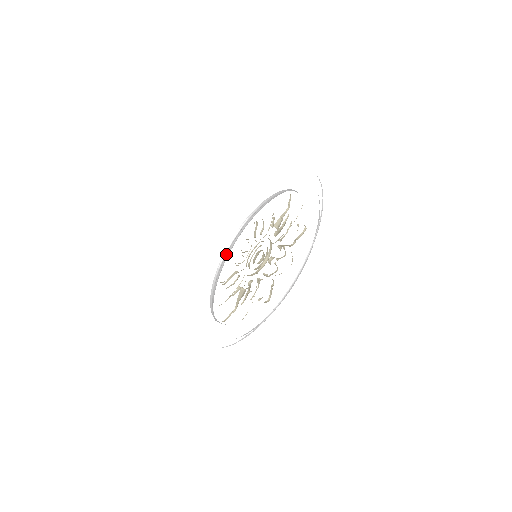
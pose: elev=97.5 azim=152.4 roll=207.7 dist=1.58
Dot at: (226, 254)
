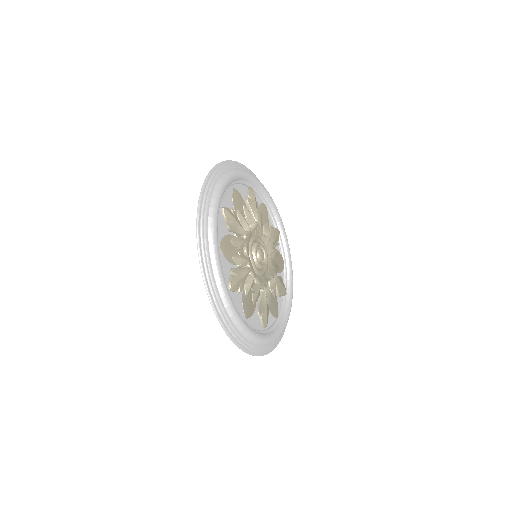
Dot at: (276, 324)
